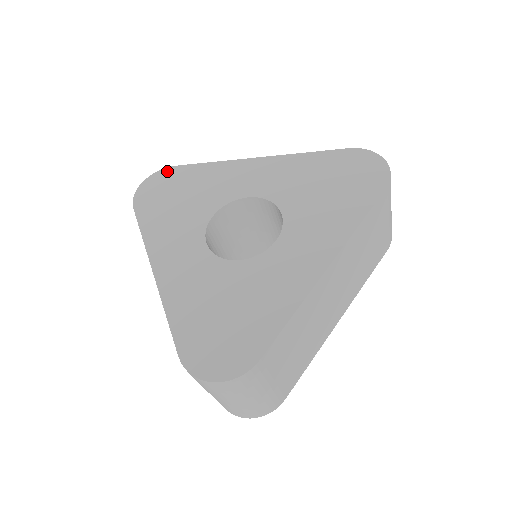
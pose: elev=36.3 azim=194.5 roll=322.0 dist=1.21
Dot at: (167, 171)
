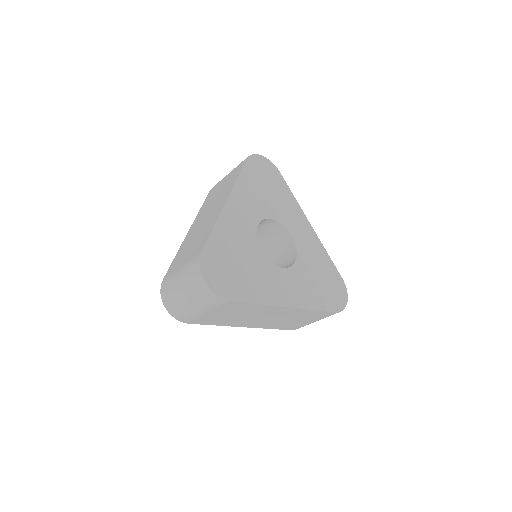
Dot at: (275, 168)
